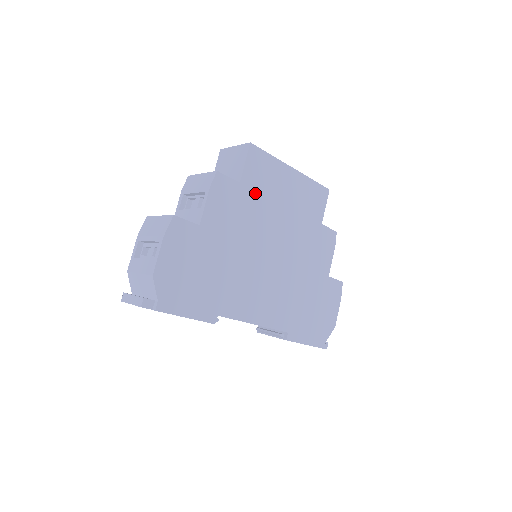
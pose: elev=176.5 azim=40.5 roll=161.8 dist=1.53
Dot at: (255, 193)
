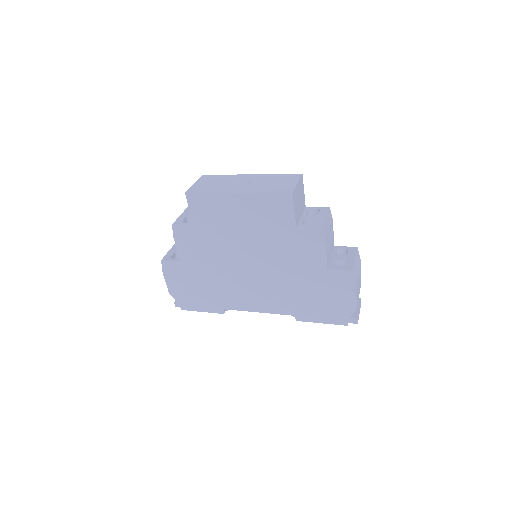
Dot at: (210, 227)
